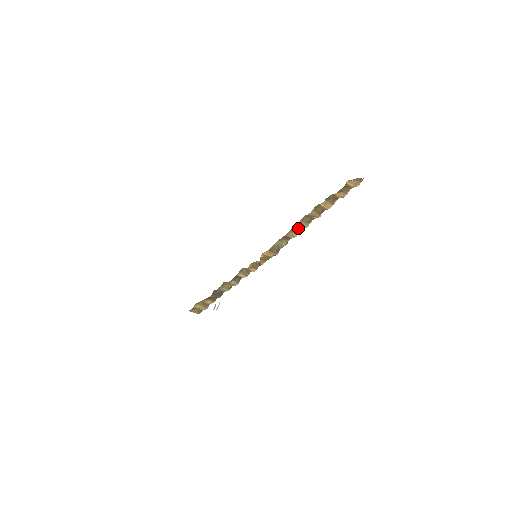
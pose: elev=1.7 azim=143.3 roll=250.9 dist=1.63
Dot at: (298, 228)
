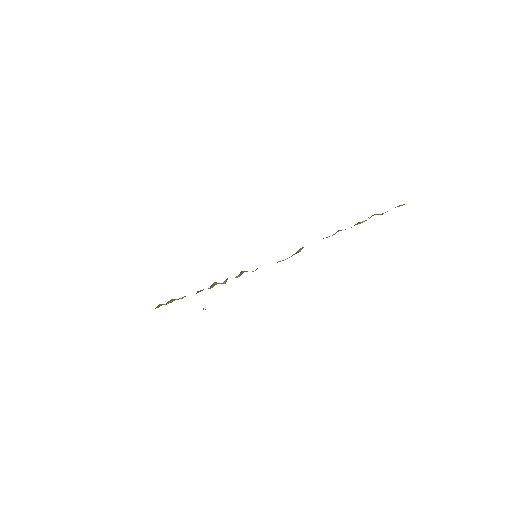
Dot at: (323, 238)
